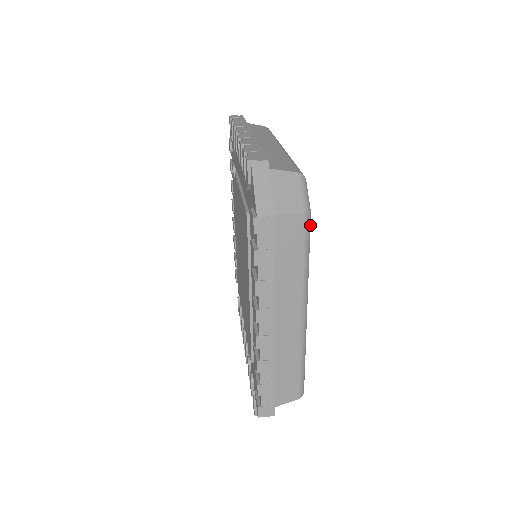
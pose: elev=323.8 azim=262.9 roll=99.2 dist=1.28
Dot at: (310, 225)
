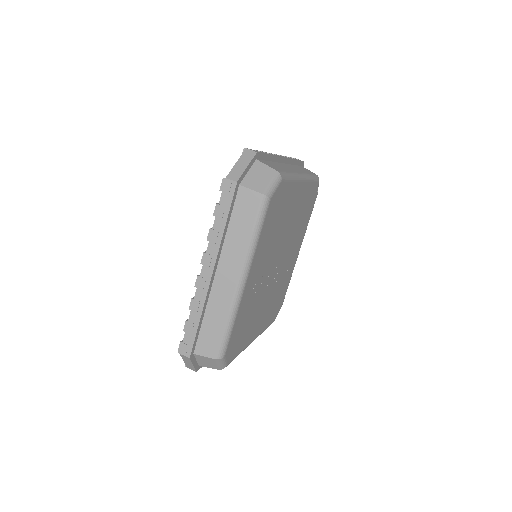
Dot at: (267, 208)
